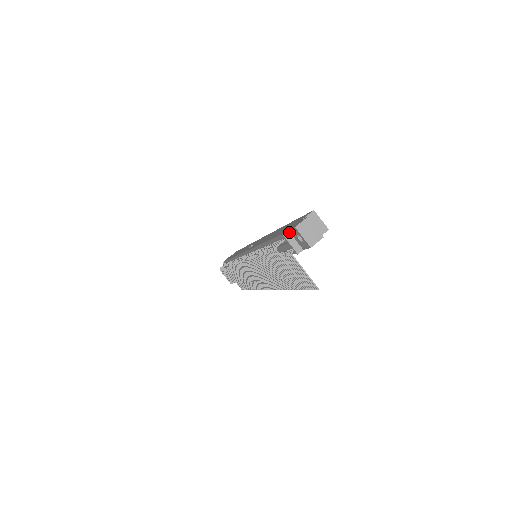
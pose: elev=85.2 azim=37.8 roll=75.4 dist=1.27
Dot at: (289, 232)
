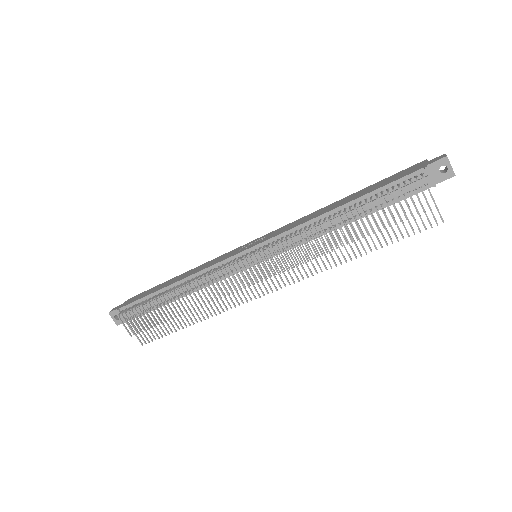
Dot at: (427, 167)
